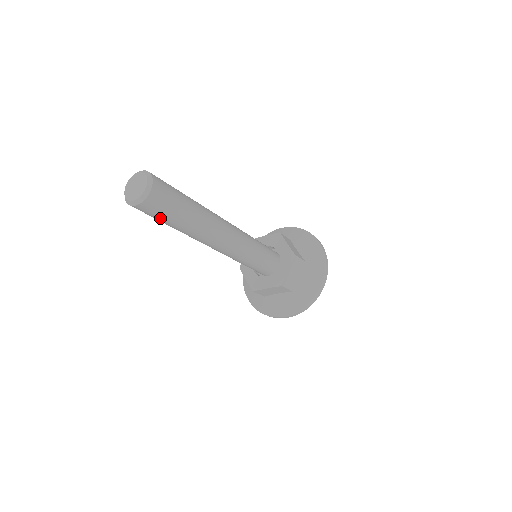
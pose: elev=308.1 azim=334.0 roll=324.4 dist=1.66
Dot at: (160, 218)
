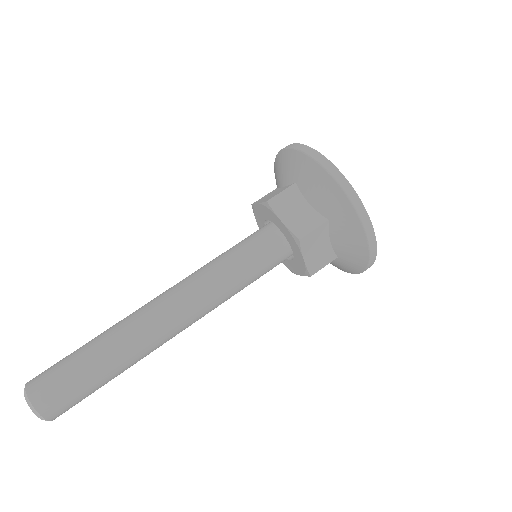
Dot at: occluded
